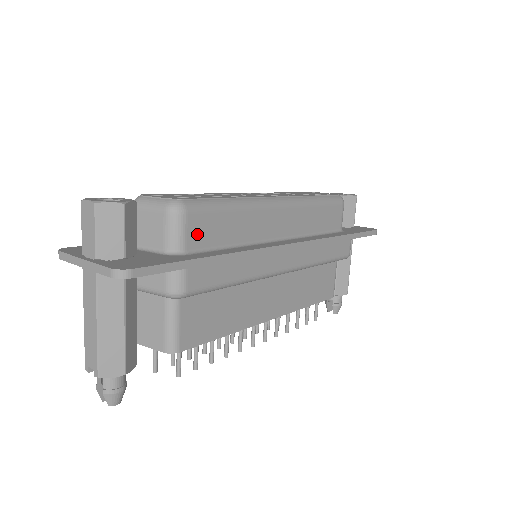
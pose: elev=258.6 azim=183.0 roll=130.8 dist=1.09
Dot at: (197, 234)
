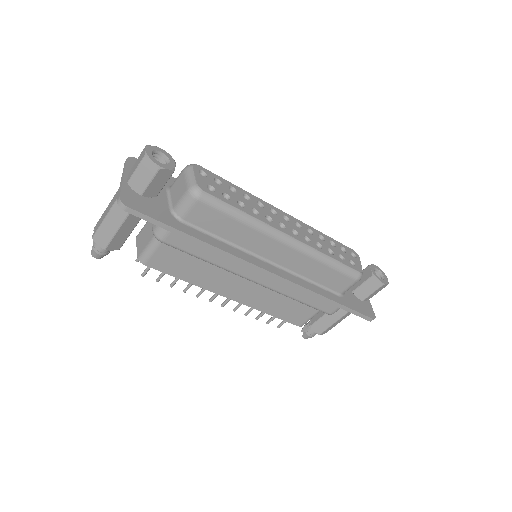
Dot at: (198, 216)
